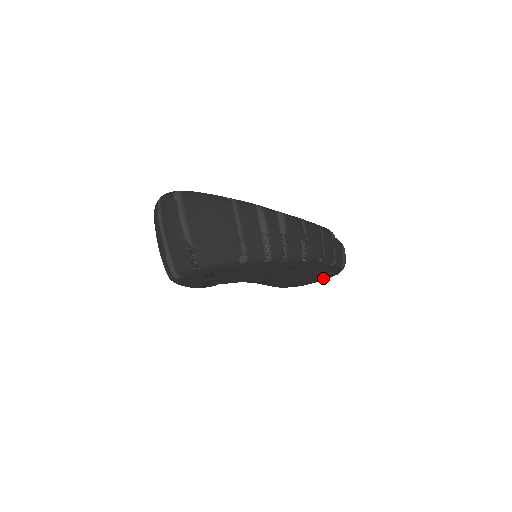
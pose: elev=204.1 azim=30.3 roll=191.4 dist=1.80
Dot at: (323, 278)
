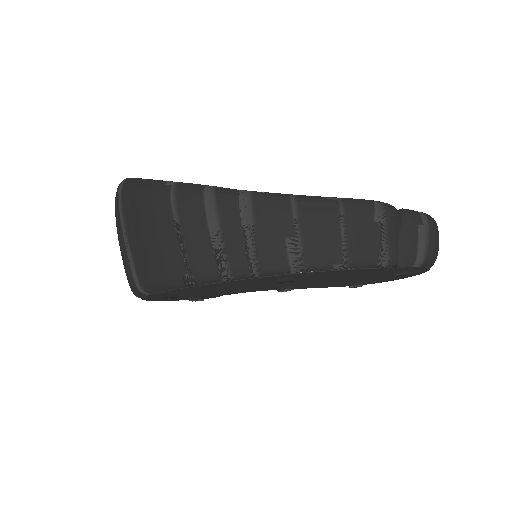
Dot at: occluded
